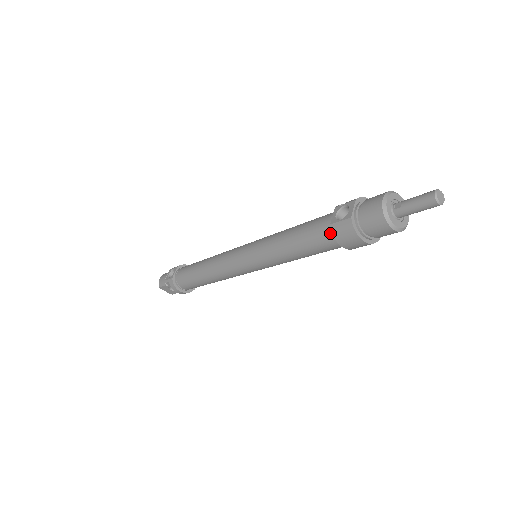
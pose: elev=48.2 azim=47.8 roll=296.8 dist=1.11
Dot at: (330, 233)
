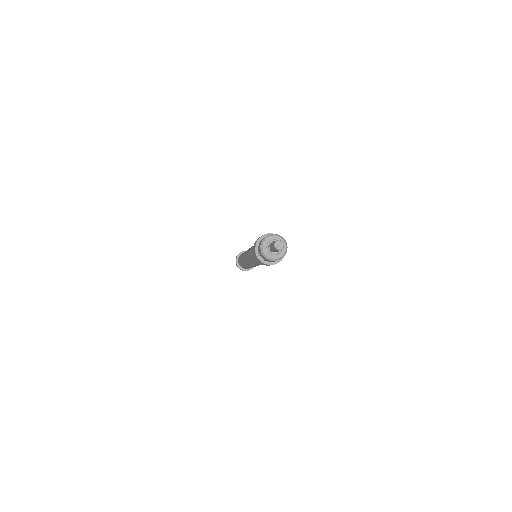
Dot at: occluded
